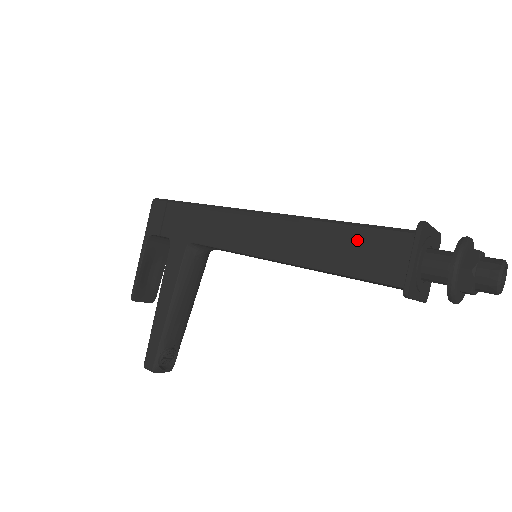
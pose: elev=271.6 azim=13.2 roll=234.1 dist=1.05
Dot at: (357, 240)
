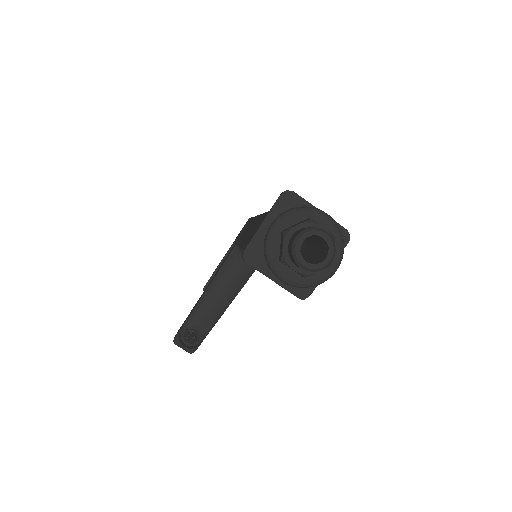
Dot at: occluded
